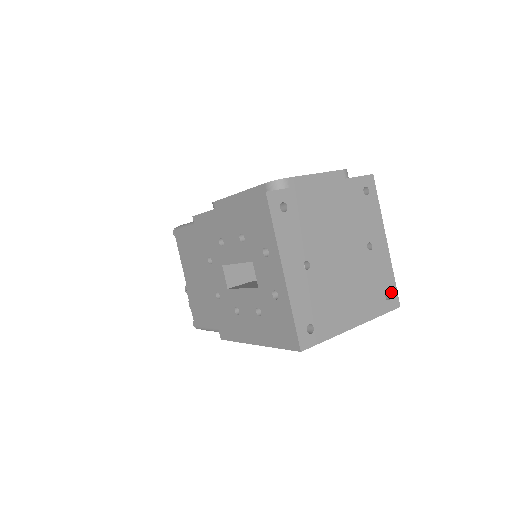
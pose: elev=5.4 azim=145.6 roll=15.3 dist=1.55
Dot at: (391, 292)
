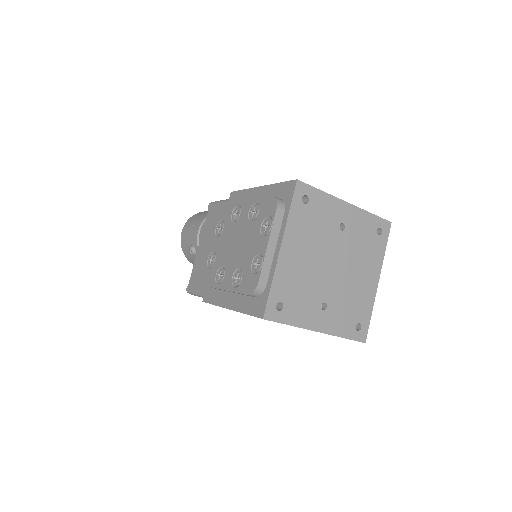
Dot at: (379, 226)
